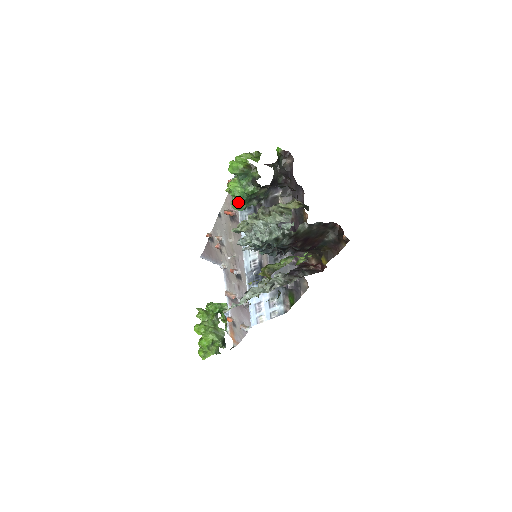
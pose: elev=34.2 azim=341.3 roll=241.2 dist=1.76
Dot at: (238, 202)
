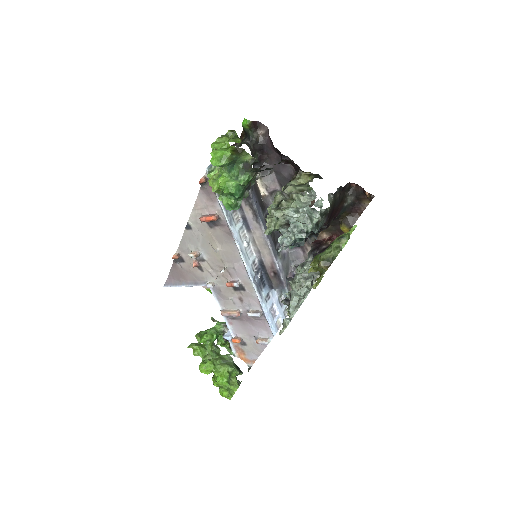
Dot at: (231, 200)
